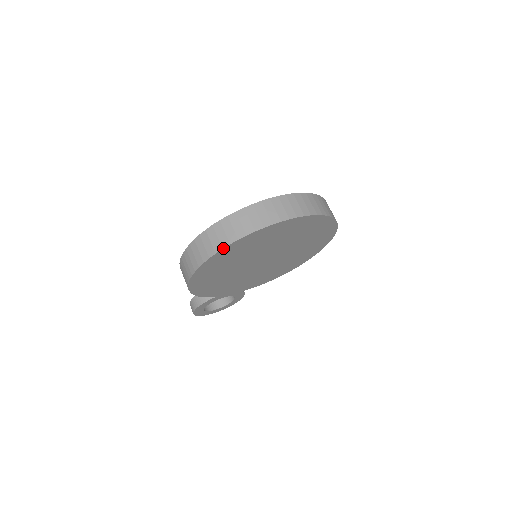
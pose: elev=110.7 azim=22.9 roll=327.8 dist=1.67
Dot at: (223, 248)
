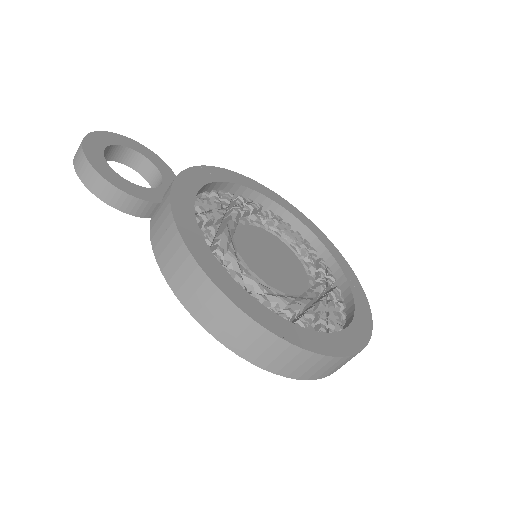
Dot at: (298, 379)
